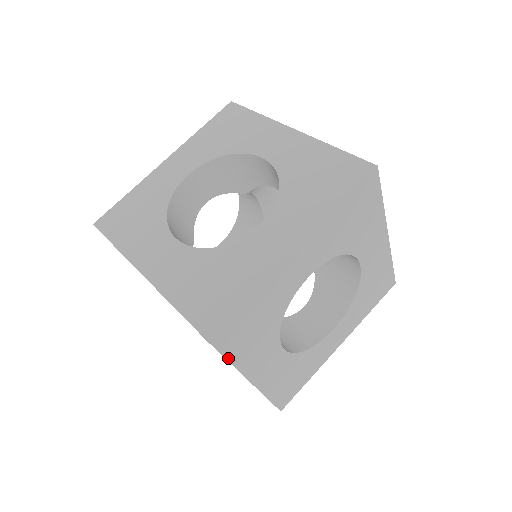
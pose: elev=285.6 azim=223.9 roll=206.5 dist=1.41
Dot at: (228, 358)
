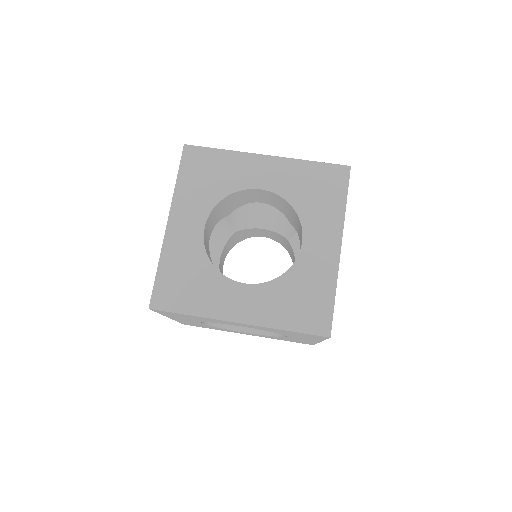
Dot at: (159, 313)
